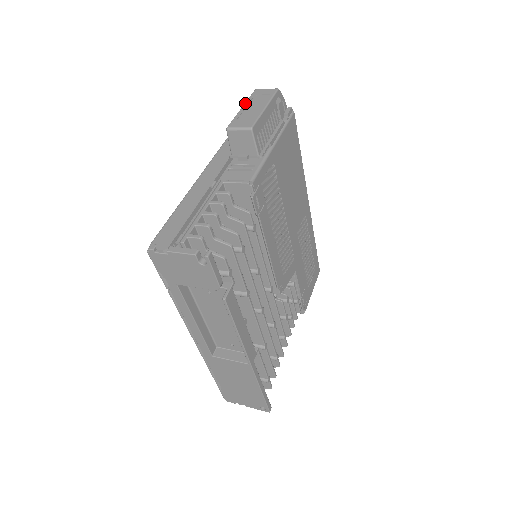
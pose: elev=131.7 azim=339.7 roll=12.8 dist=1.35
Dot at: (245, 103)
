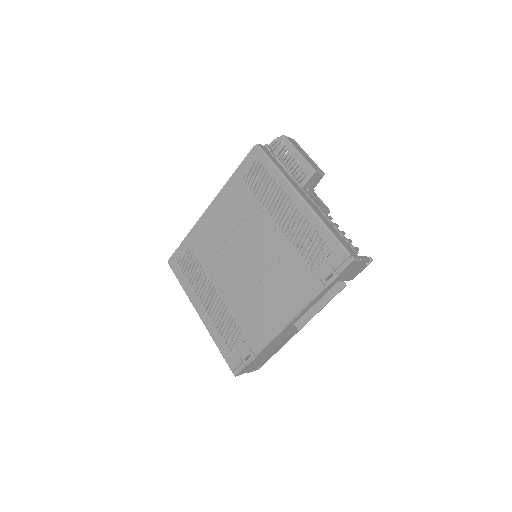
Dot at: (297, 148)
